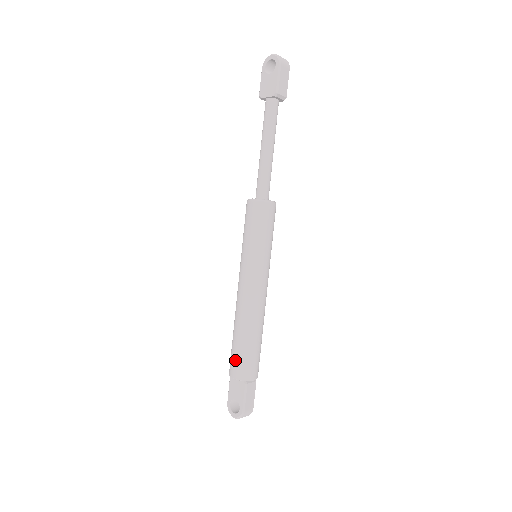
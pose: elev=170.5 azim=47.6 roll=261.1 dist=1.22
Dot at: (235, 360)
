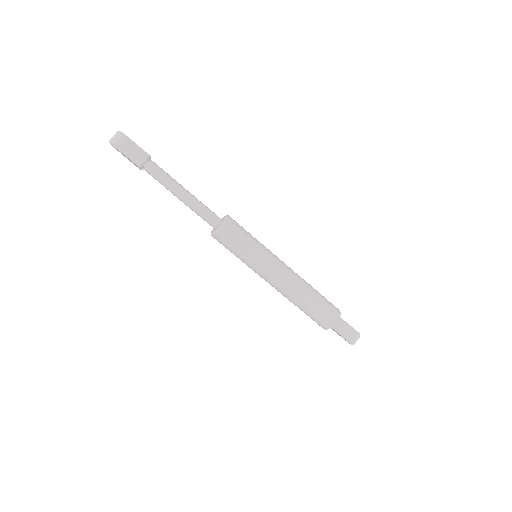
Dot at: (313, 320)
